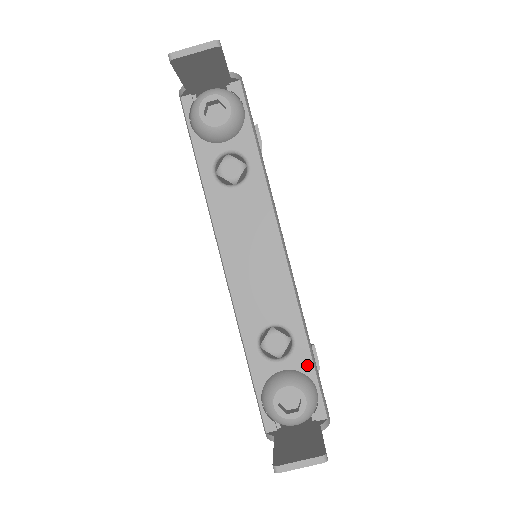
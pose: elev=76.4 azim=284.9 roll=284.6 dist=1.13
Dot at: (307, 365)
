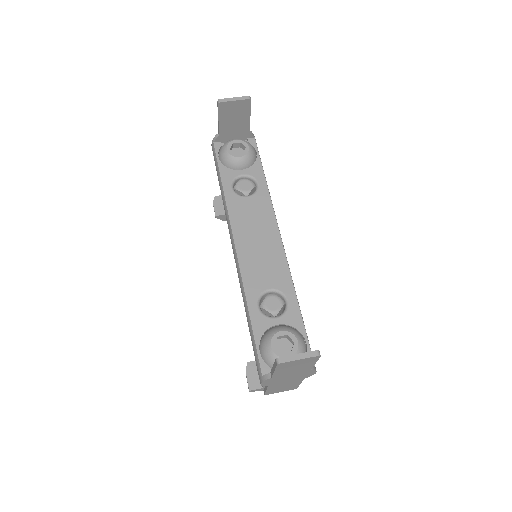
Dot at: (298, 321)
